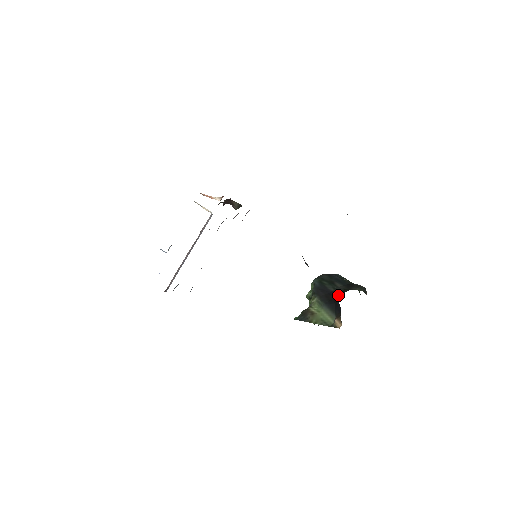
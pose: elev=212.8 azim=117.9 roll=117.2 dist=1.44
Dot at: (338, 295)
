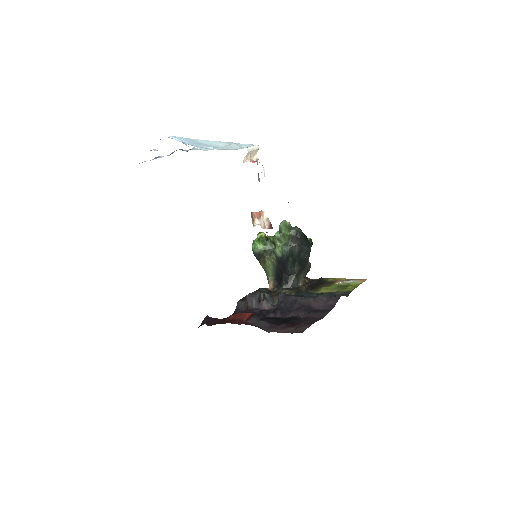
Dot at: (287, 277)
